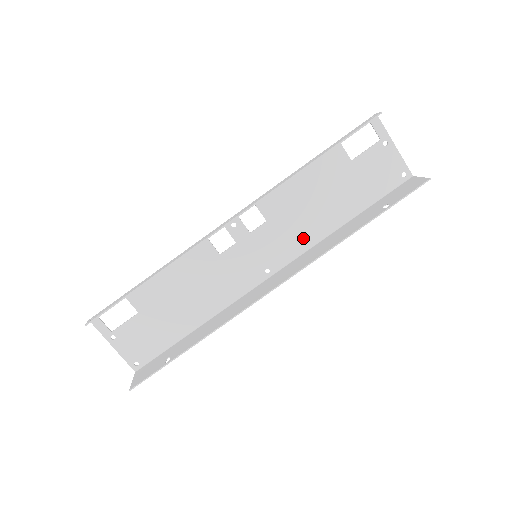
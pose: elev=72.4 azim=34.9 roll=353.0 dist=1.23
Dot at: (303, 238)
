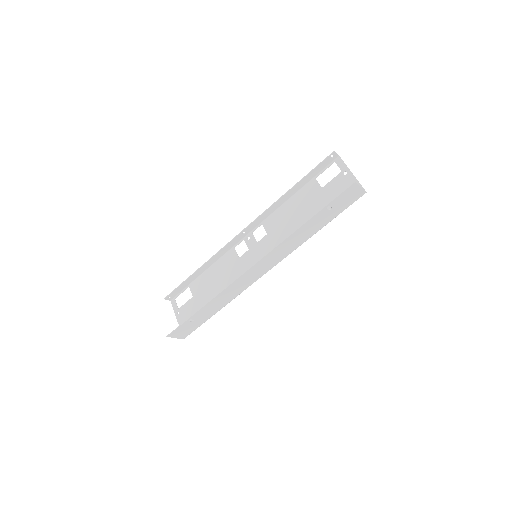
Dot at: occluded
